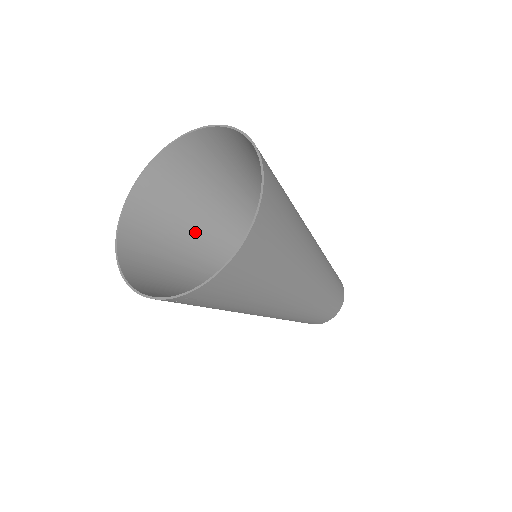
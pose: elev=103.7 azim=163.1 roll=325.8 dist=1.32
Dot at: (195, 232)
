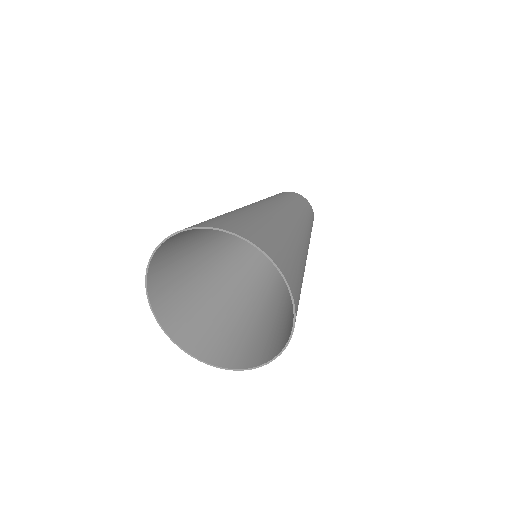
Dot at: occluded
